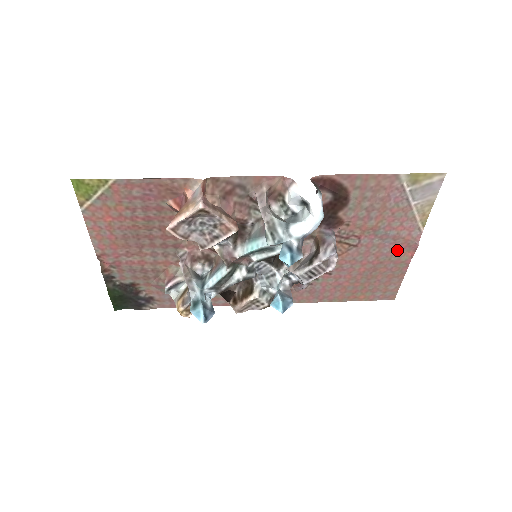
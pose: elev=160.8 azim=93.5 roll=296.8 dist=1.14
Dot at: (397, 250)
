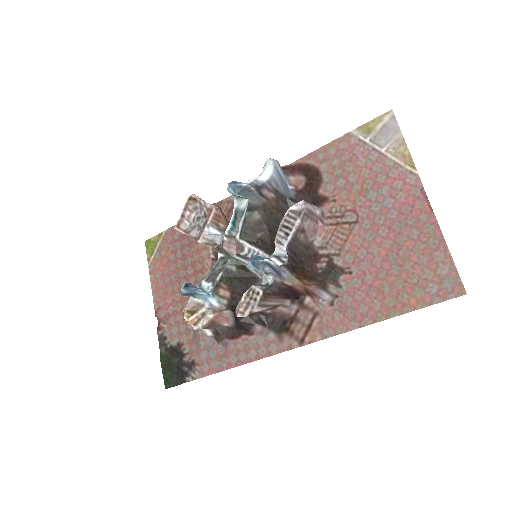
Dot at: (407, 210)
